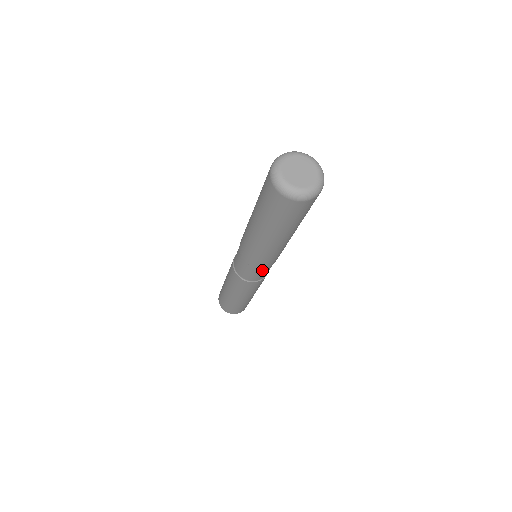
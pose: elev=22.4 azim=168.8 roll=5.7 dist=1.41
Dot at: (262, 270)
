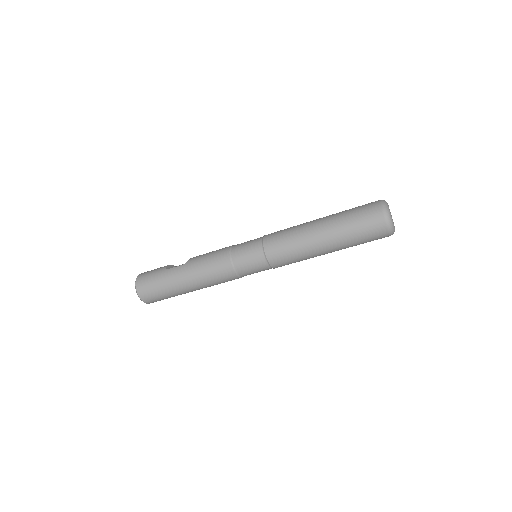
Dot at: (268, 269)
